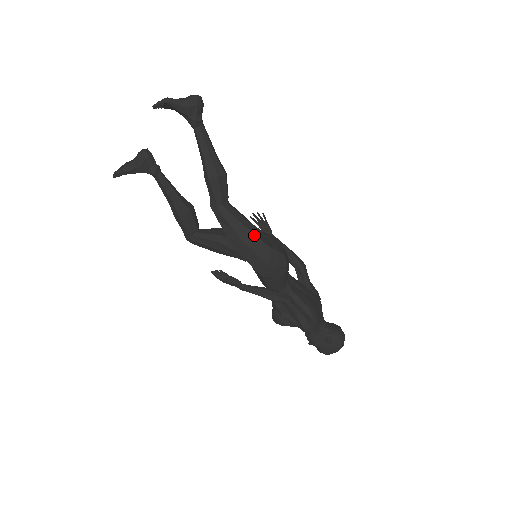
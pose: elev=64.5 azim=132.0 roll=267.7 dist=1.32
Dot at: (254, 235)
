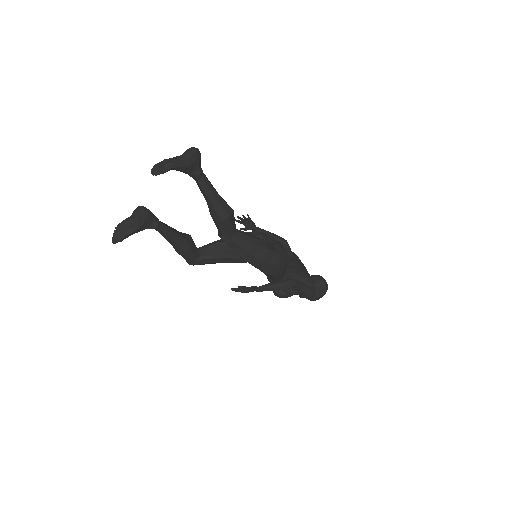
Dot at: (265, 249)
